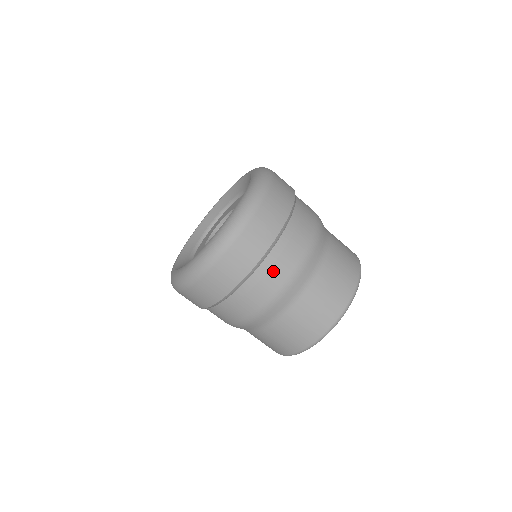
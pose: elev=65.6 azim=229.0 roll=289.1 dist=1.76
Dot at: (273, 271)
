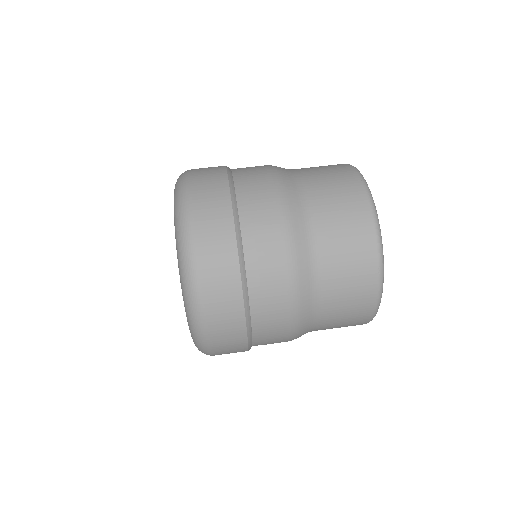
Dot at: (250, 176)
